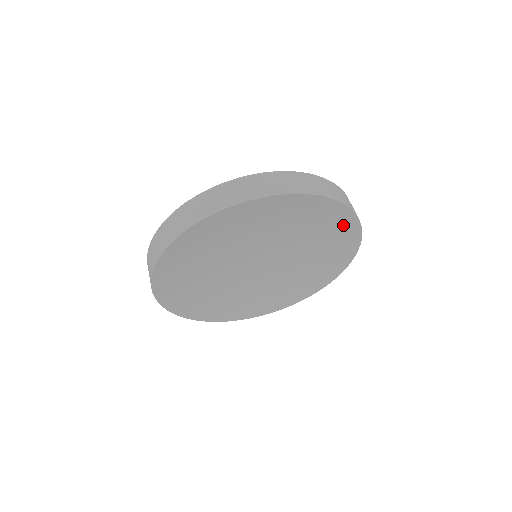
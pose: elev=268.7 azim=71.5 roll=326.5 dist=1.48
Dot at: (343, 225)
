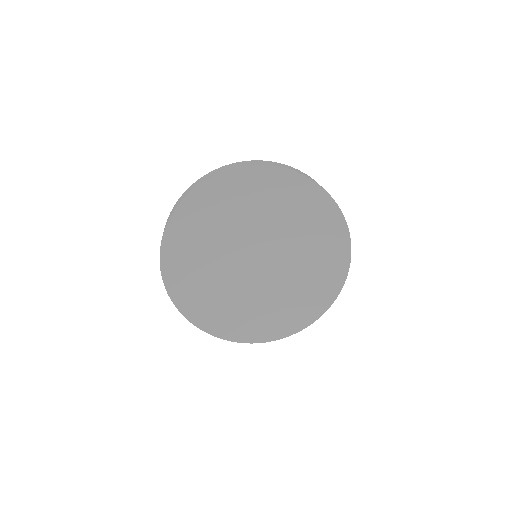
Dot at: (335, 233)
